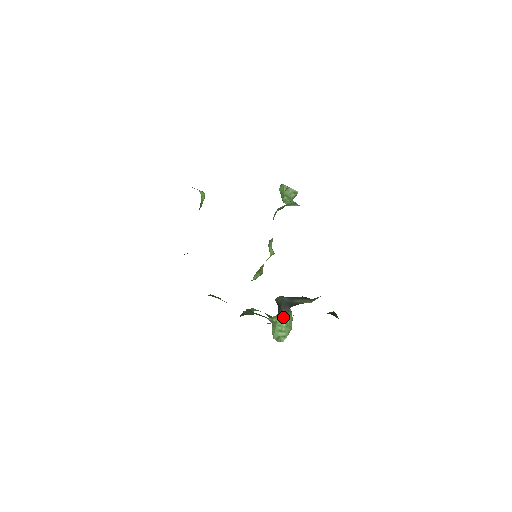
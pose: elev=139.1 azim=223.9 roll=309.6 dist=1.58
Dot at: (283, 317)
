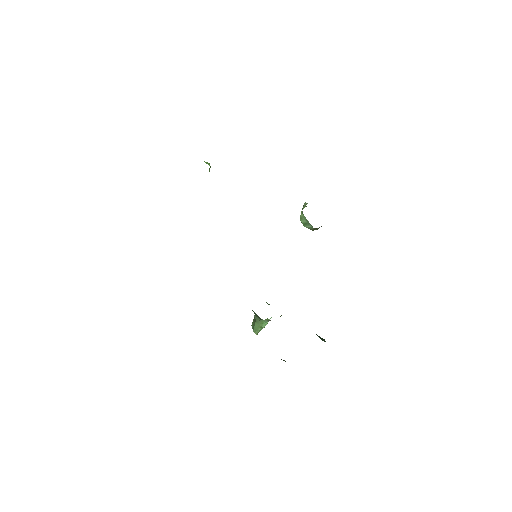
Dot at: occluded
